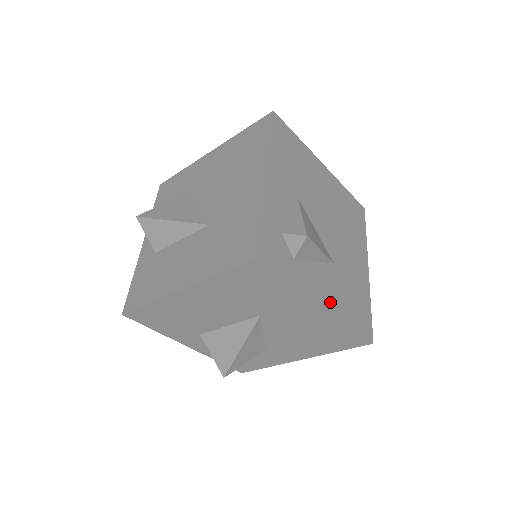
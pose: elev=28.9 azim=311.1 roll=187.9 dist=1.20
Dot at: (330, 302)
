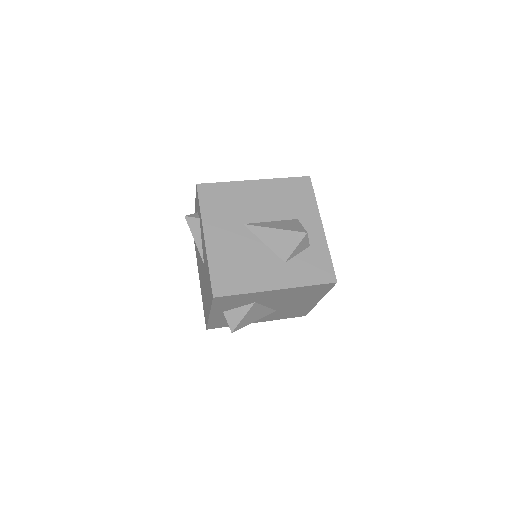
Dot at: occluded
